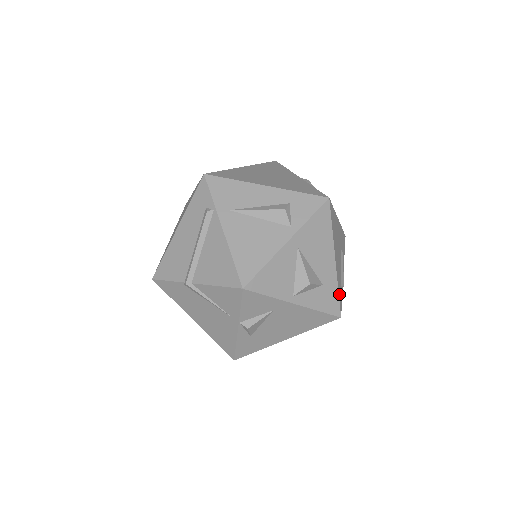
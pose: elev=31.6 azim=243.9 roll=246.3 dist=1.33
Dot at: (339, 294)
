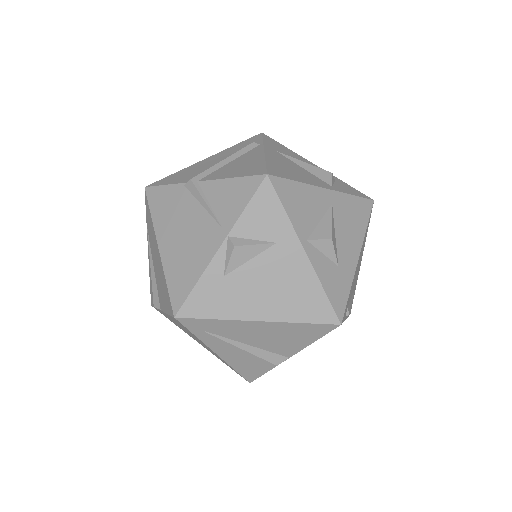
Dot at: (348, 300)
